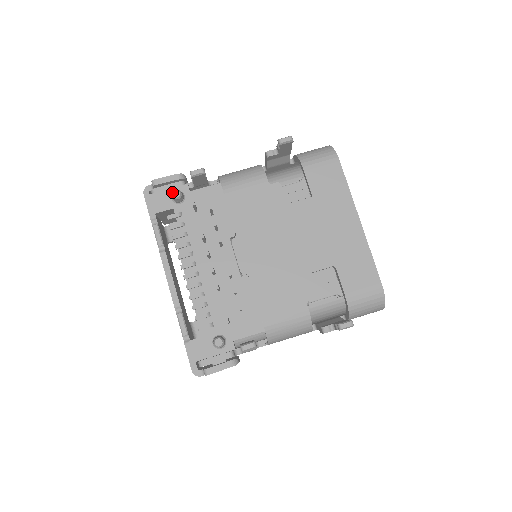
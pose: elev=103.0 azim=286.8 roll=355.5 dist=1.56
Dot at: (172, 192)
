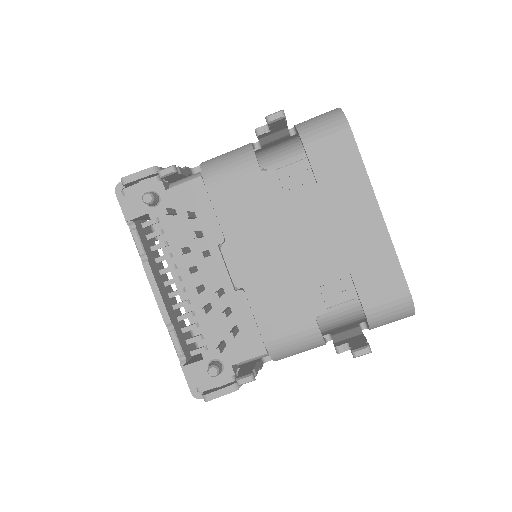
Dot at: (142, 196)
